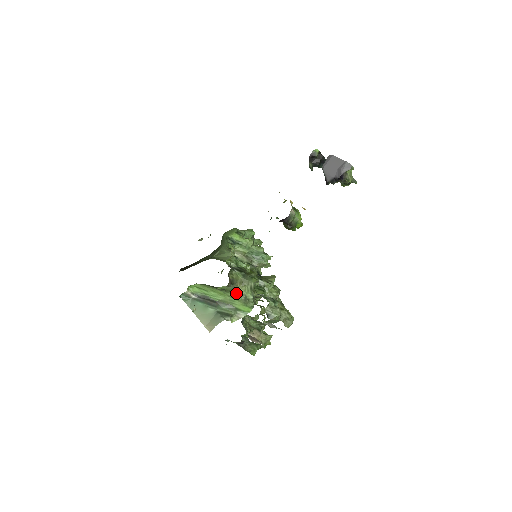
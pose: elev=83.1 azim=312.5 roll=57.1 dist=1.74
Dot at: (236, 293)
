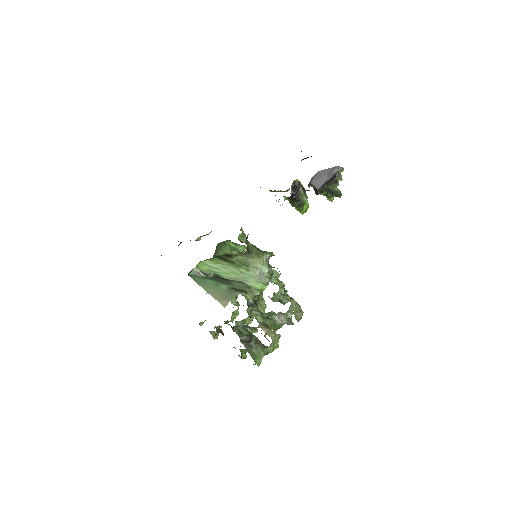
Dot at: (250, 267)
